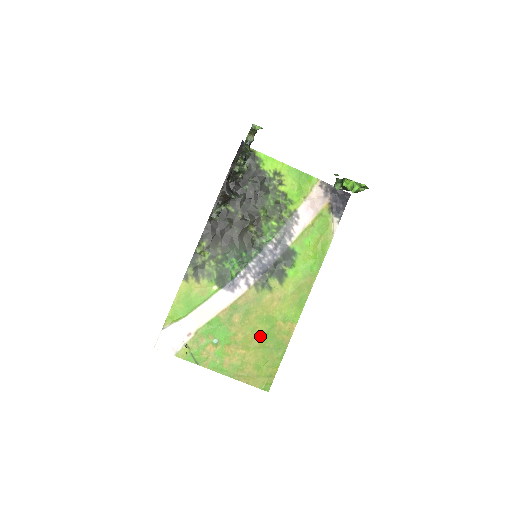
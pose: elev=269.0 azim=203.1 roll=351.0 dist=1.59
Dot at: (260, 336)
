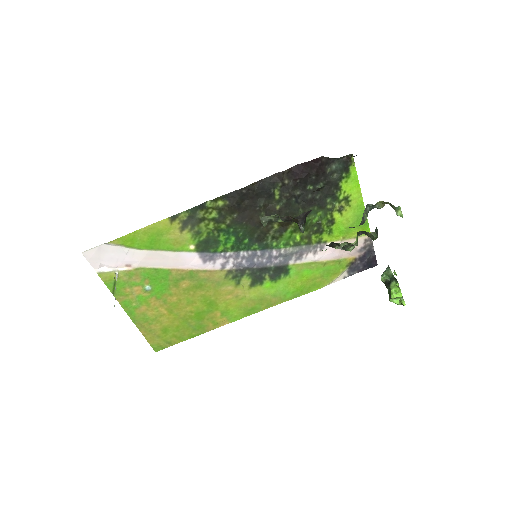
Dot at: (191, 311)
